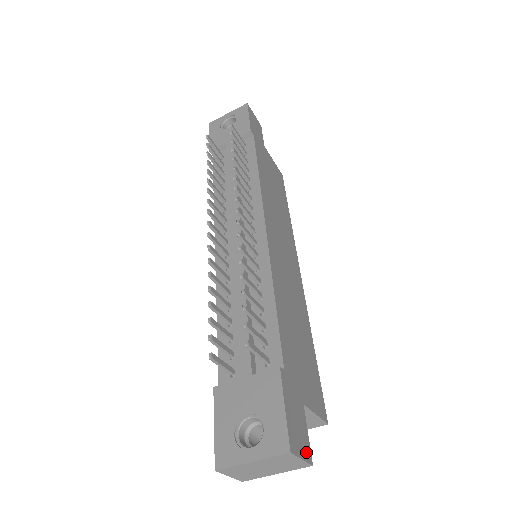
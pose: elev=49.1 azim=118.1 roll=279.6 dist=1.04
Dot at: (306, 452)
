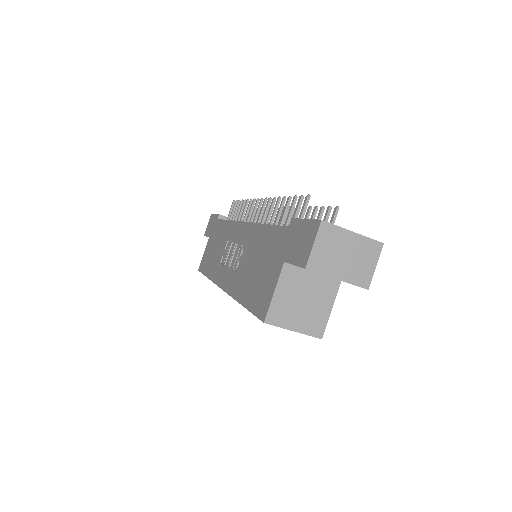
Dot at: (367, 277)
